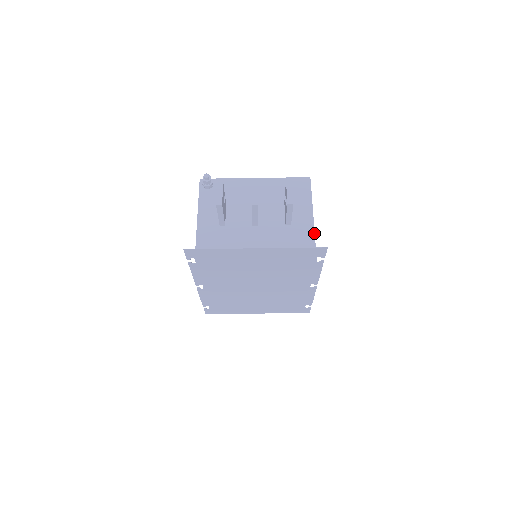
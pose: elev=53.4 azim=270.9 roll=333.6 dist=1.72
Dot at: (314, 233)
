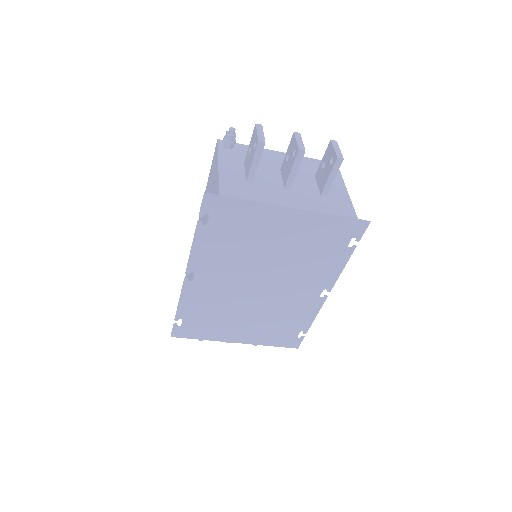
Dot at: (353, 207)
